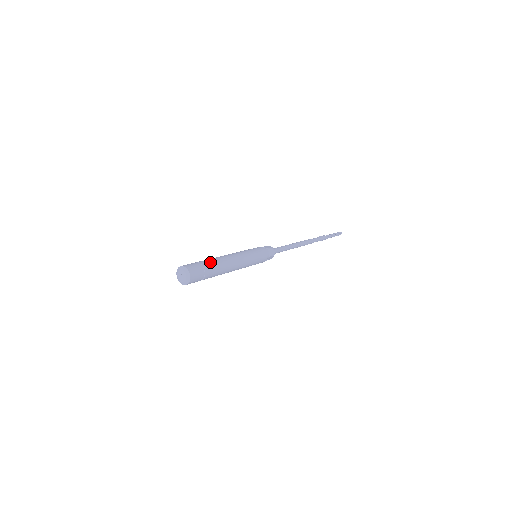
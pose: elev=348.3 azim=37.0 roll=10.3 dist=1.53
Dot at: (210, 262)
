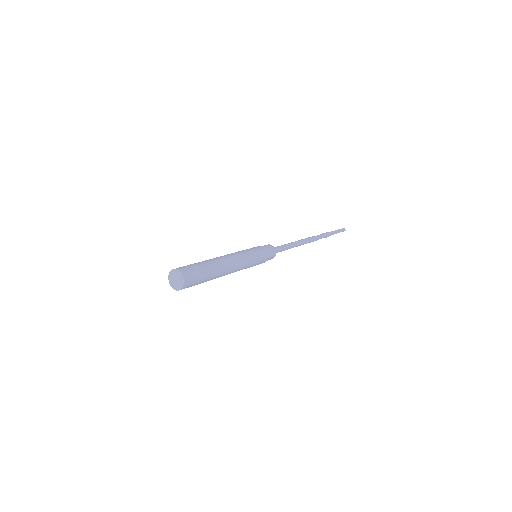
Dot at: (199, 262)
